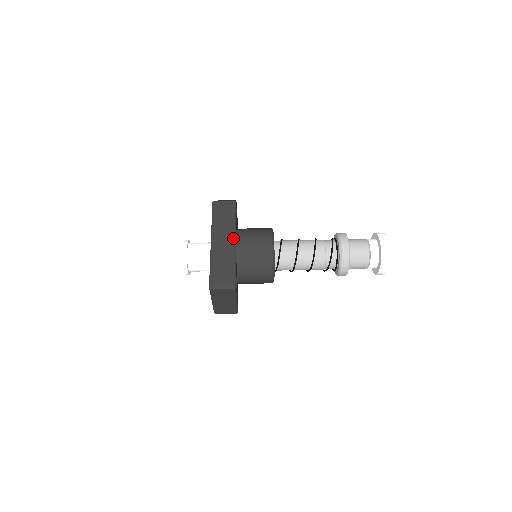
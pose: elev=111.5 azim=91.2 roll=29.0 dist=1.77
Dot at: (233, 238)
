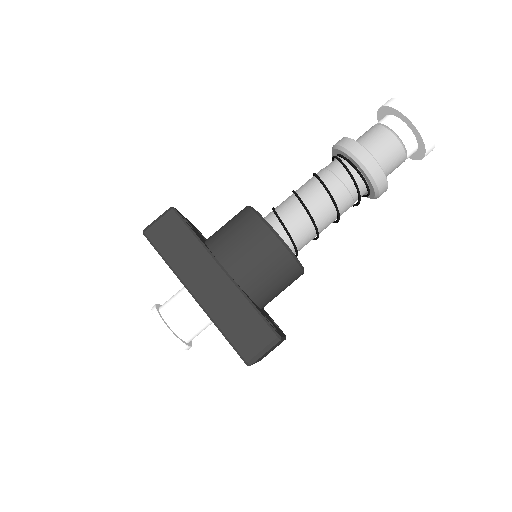
Dot at: (218, 269)
